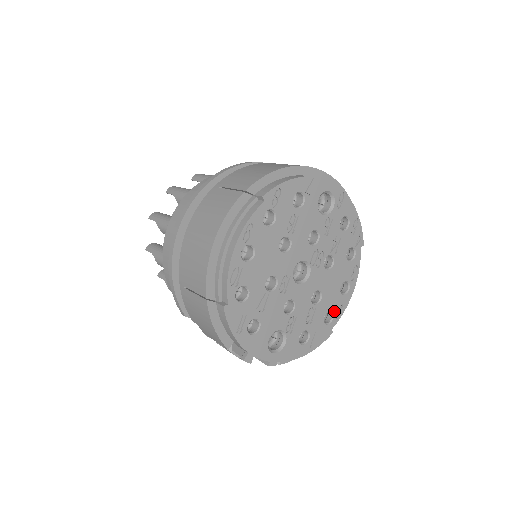
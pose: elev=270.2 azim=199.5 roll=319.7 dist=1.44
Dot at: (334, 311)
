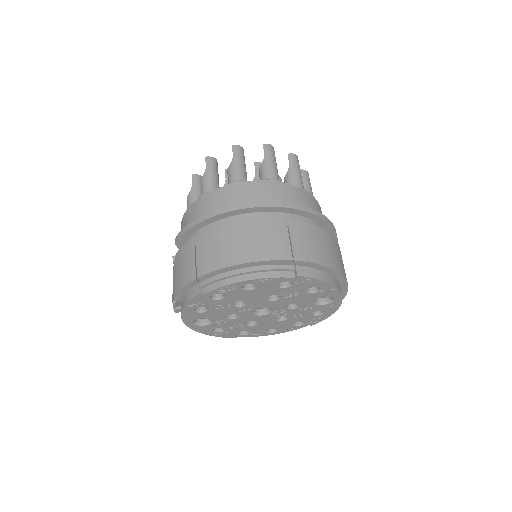
Dot at: (251, 333)
